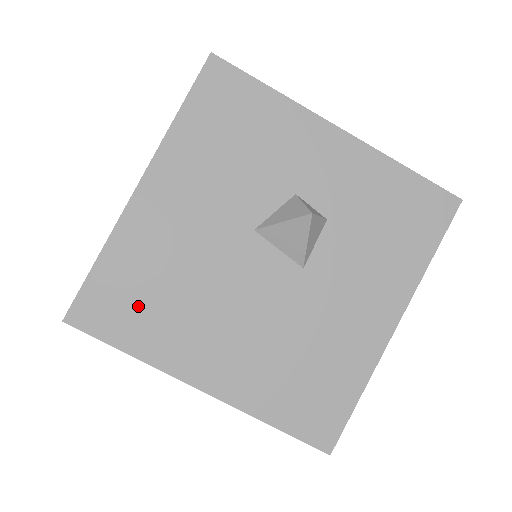
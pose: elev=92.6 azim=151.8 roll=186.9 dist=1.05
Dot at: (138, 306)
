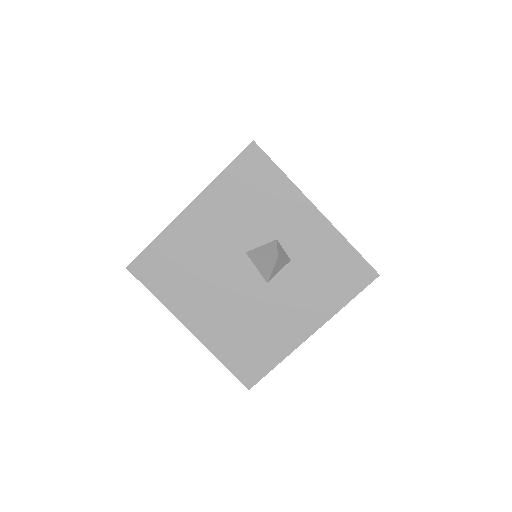
Dot at: (168, 273)
